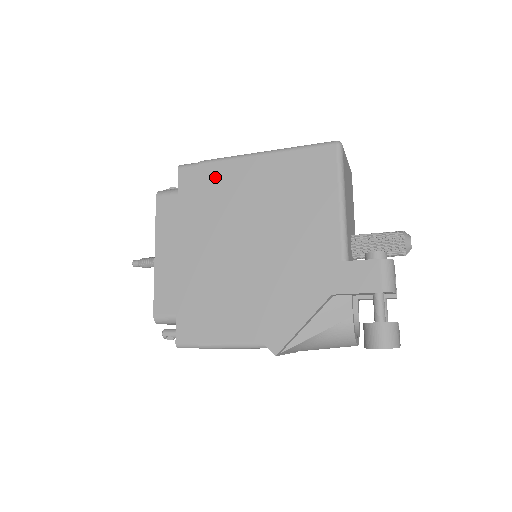
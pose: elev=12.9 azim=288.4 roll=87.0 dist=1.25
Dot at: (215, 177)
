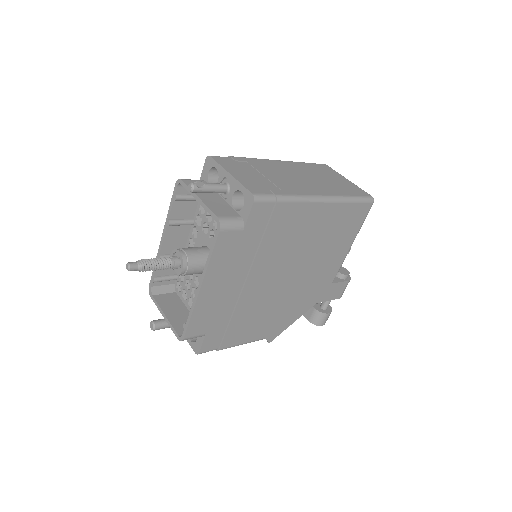
Dot at: (285, 218)
